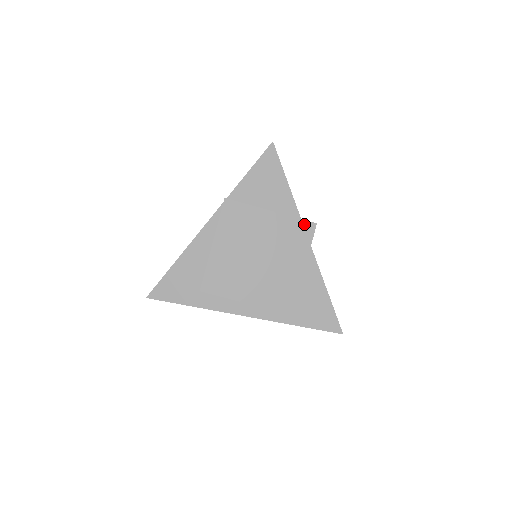
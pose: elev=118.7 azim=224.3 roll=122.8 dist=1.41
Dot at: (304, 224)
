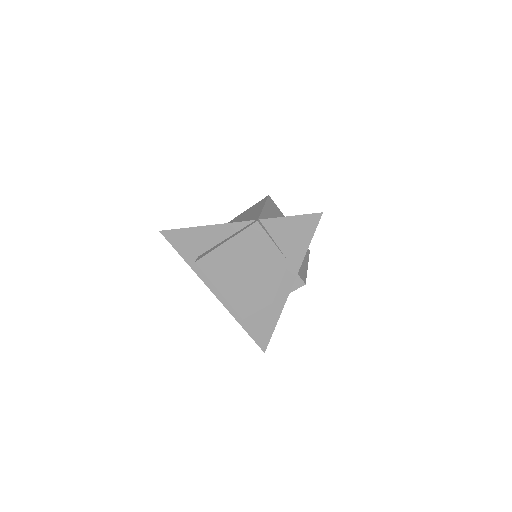
Dot at: (297, 278)
